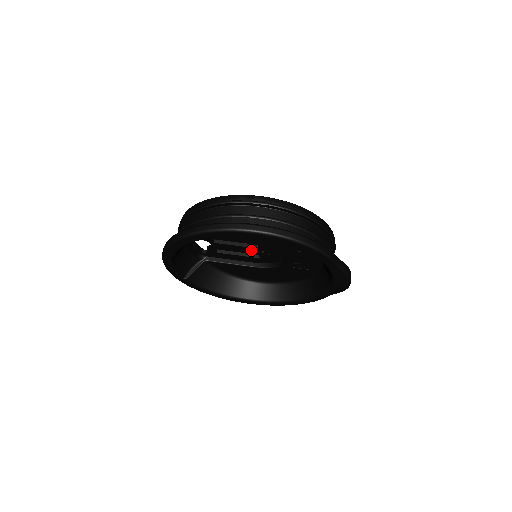
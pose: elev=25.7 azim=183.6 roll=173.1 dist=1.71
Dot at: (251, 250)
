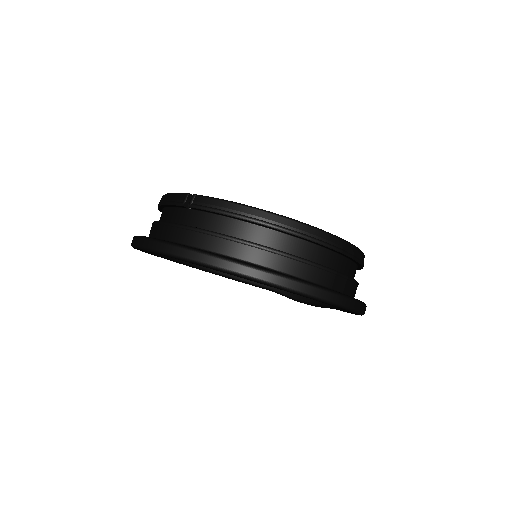
Dot at: occluded
